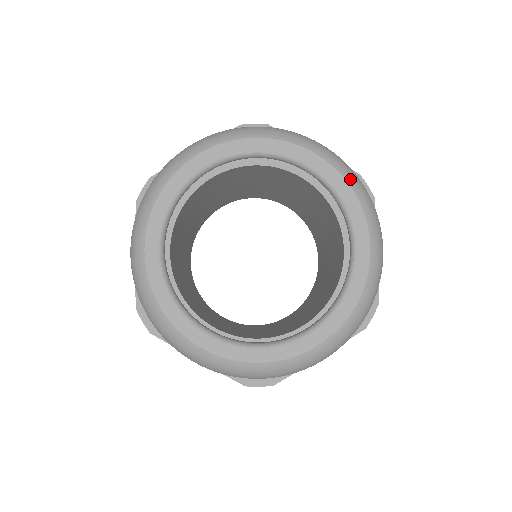
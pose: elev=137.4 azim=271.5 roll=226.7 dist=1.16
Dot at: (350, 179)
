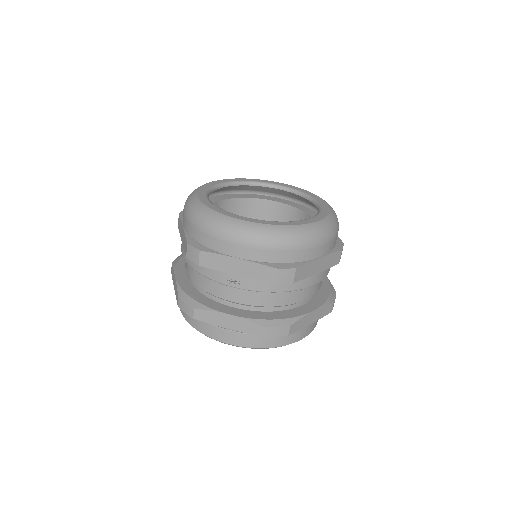
Dot at: occluded
